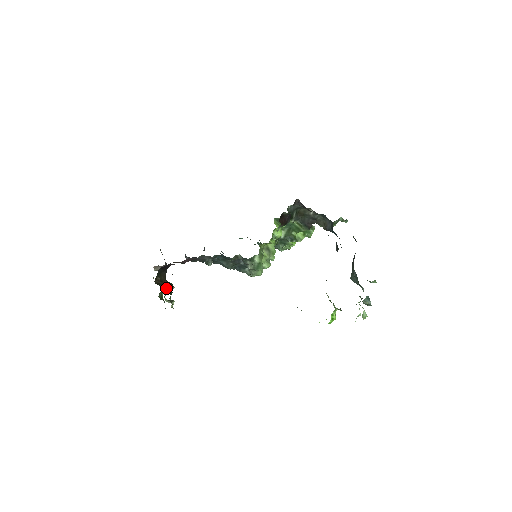
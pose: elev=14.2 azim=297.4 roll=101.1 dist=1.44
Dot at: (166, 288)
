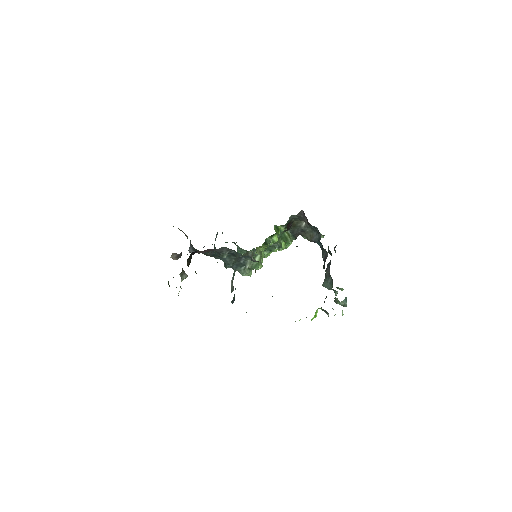
Dot at: (195, 272)
